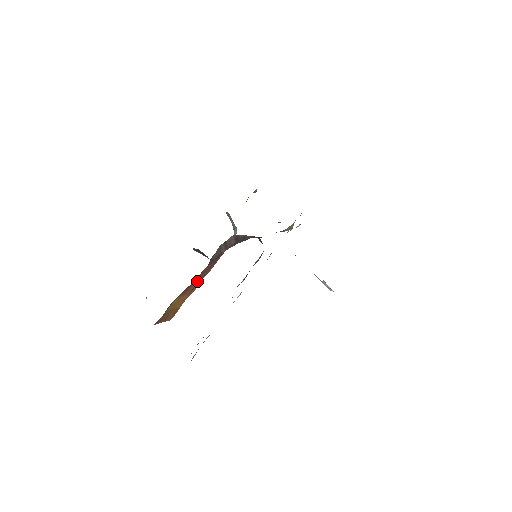
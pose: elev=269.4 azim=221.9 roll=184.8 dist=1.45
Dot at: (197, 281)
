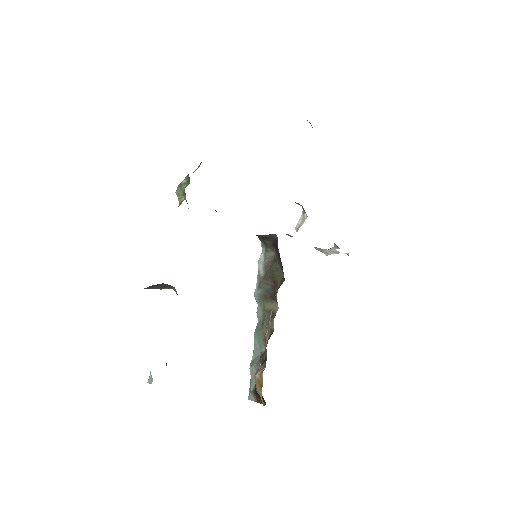
Dot at: occluded
